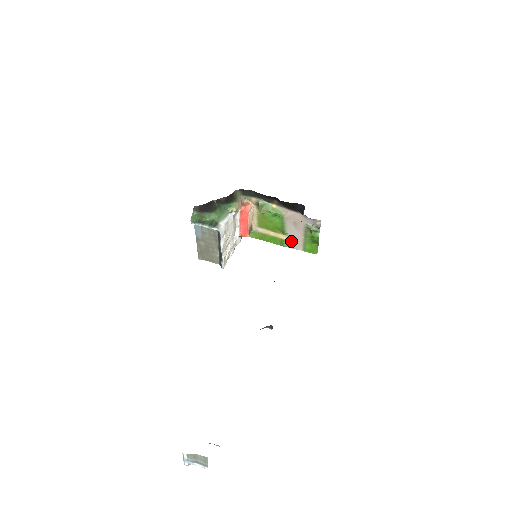
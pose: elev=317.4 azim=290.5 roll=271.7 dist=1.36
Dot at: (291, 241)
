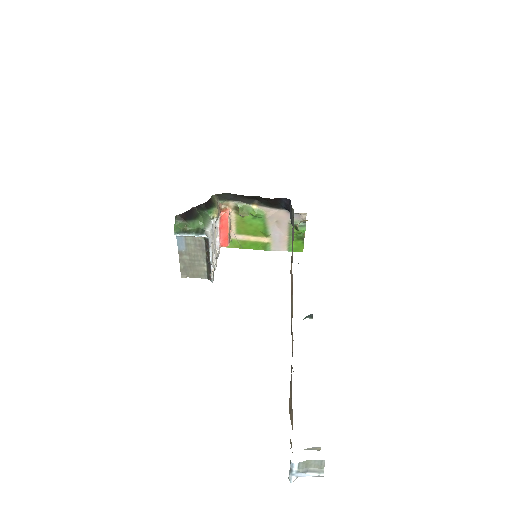
Dot at: (274, 243)
